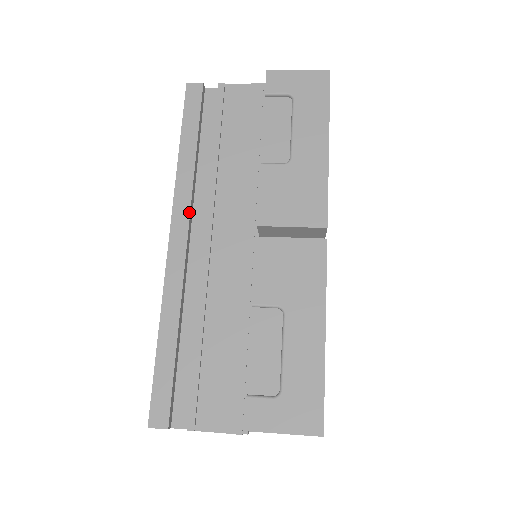
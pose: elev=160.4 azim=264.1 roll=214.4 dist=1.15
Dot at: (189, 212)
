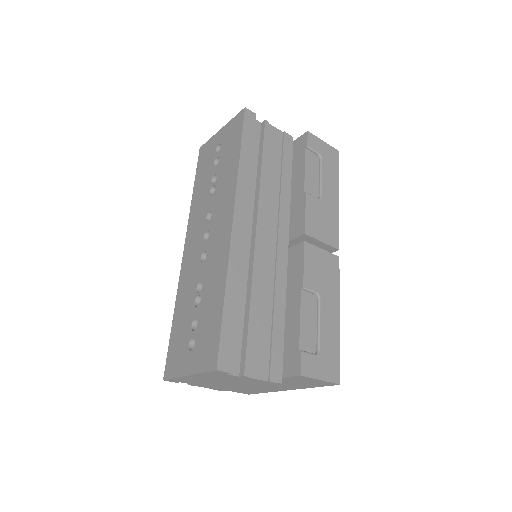
Dot at: occluded
